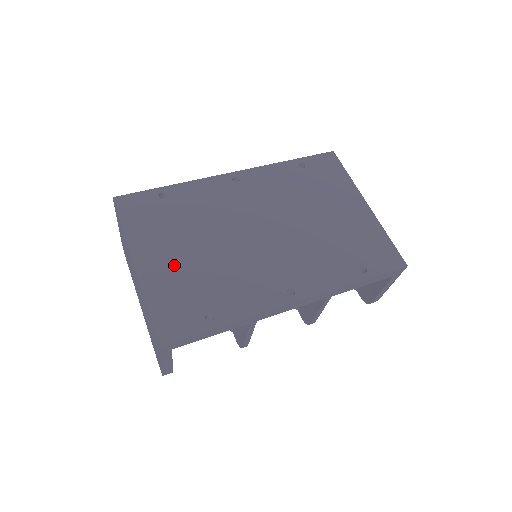
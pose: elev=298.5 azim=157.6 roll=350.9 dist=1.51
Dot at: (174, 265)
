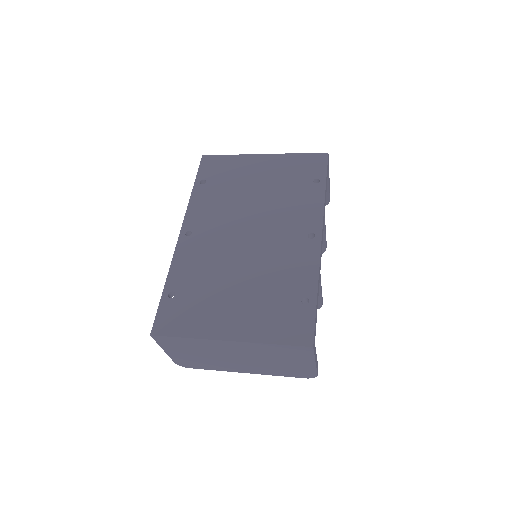
Dot at: (244, 310)
